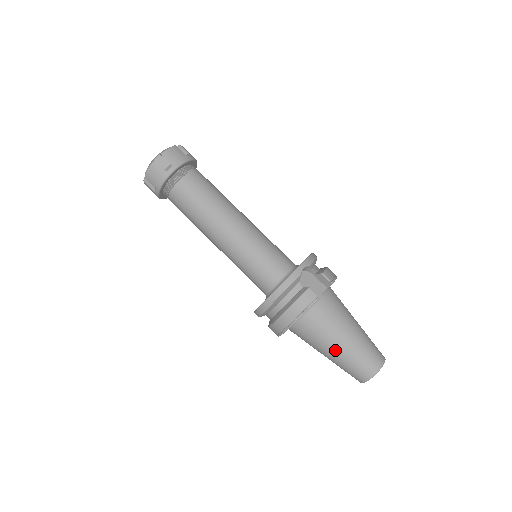
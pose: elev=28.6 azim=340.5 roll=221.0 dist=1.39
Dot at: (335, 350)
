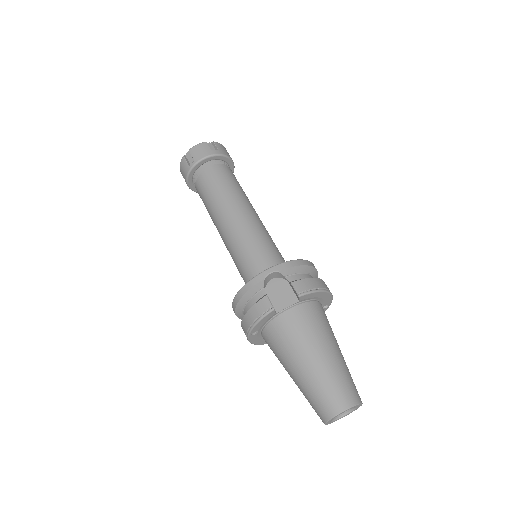
Dot at: (294, 374)
